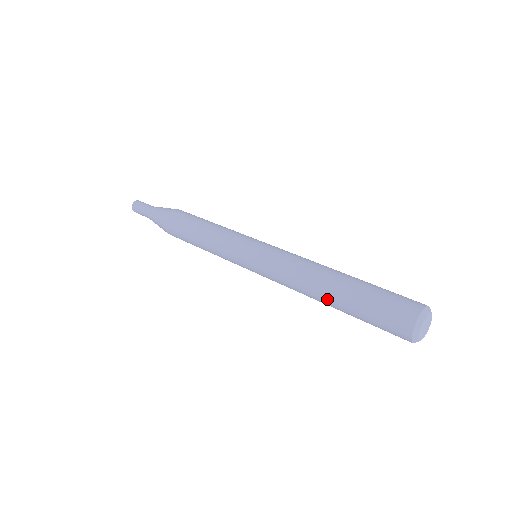
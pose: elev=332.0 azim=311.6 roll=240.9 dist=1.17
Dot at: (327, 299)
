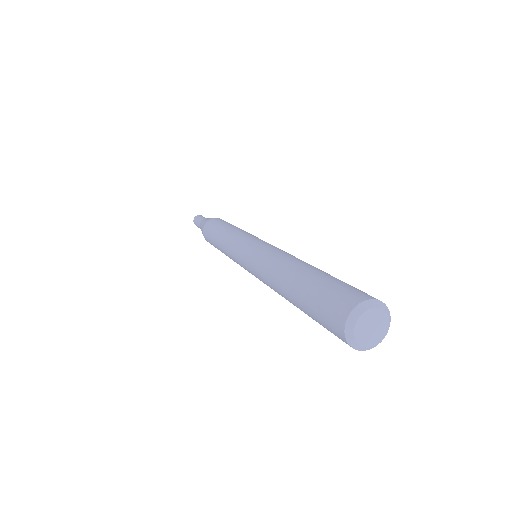
Dot at: (285, 289)
